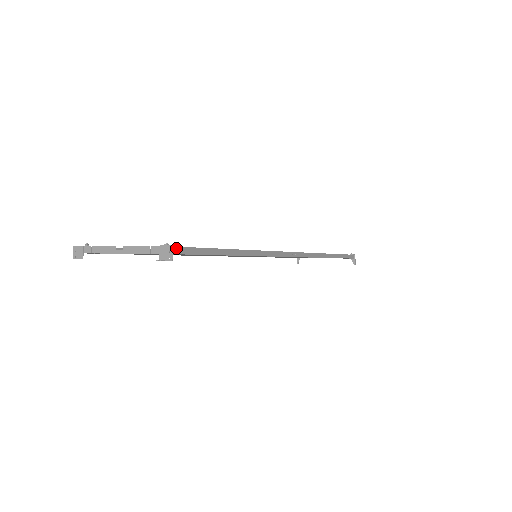
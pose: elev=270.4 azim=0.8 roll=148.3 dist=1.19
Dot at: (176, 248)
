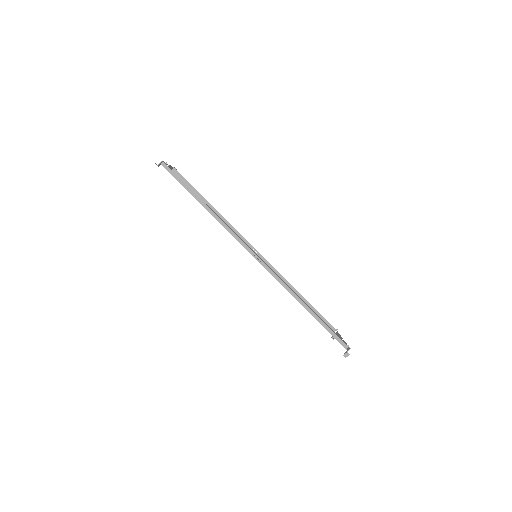
Dot at: (169, 168)
